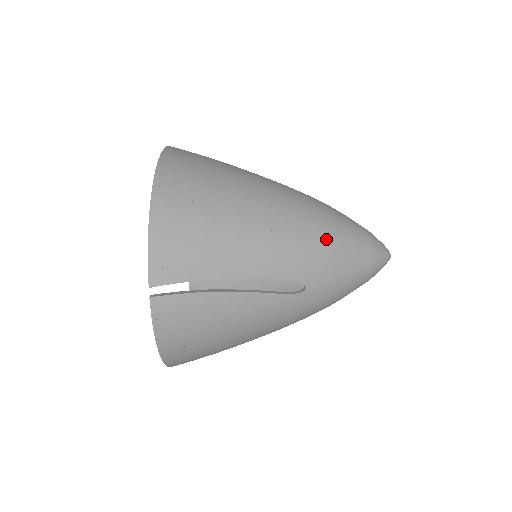
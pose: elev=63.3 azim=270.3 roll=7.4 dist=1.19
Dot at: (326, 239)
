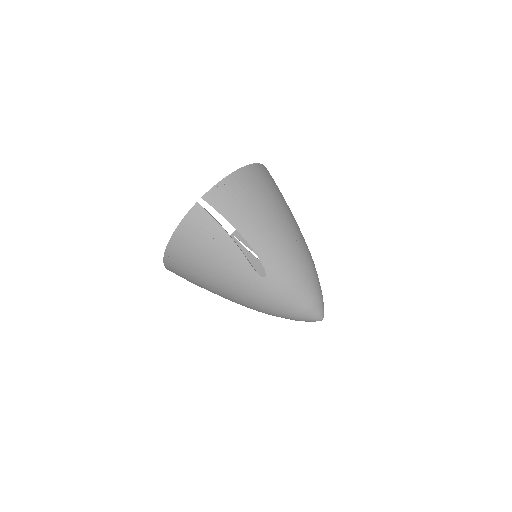
Dot at: (297, 266)
